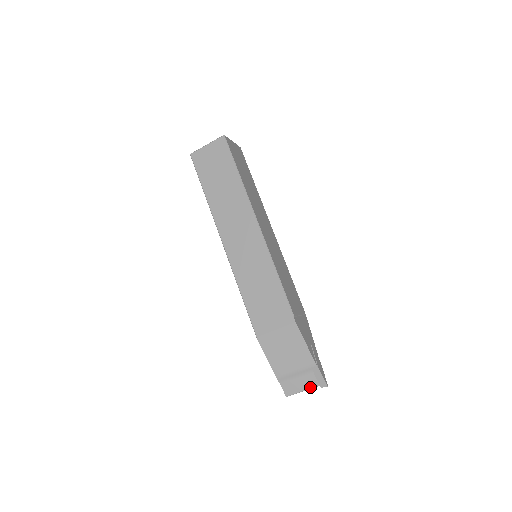
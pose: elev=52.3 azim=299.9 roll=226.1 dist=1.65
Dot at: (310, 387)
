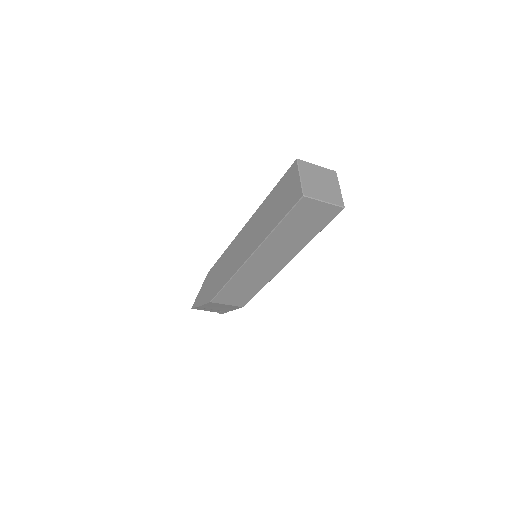
Dot at: (211, 311)
